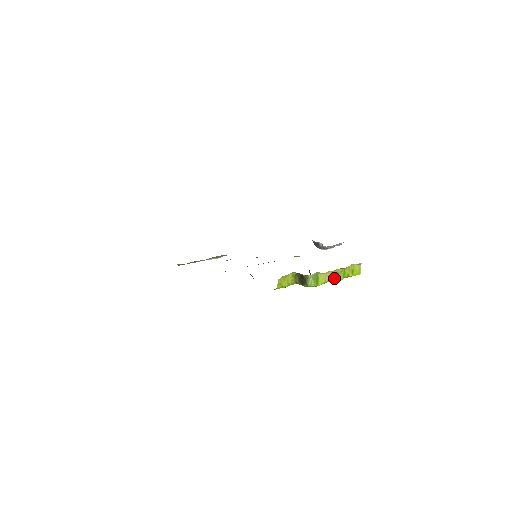
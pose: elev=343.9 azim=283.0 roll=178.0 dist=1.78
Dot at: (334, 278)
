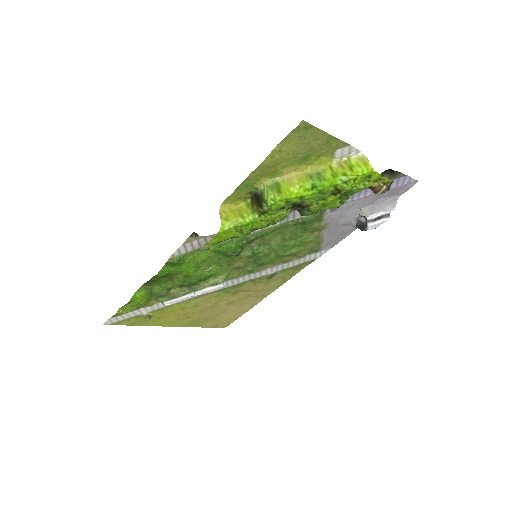
Dot at: (312, 180)
